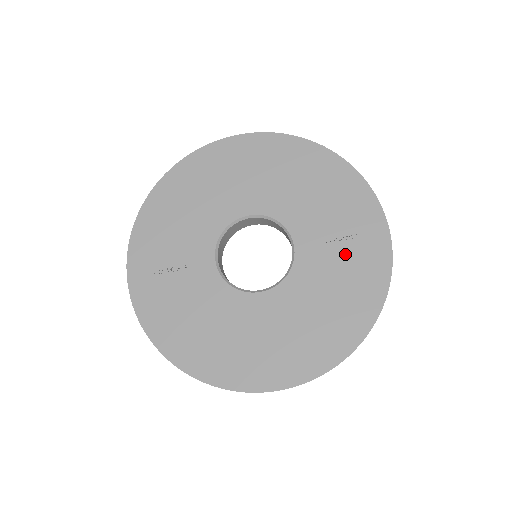
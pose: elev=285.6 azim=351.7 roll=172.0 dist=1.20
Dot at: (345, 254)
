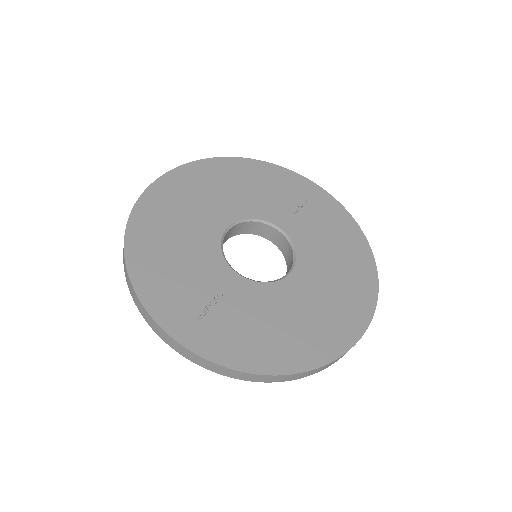
Dot at: (312, 213)
